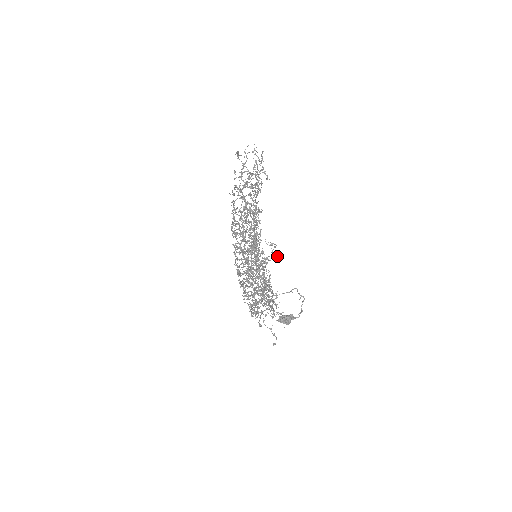
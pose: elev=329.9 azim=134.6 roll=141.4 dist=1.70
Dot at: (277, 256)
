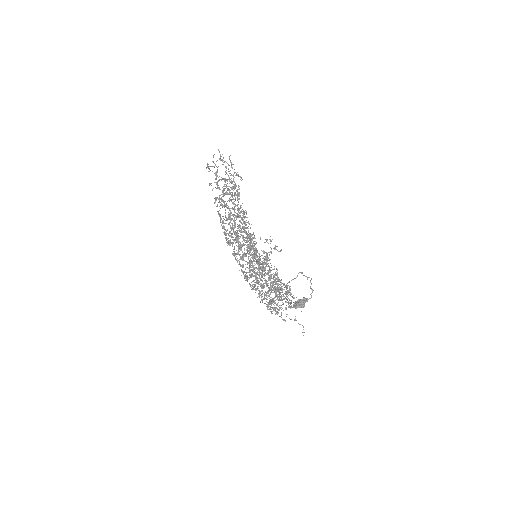
Dot at: (276, 249)
